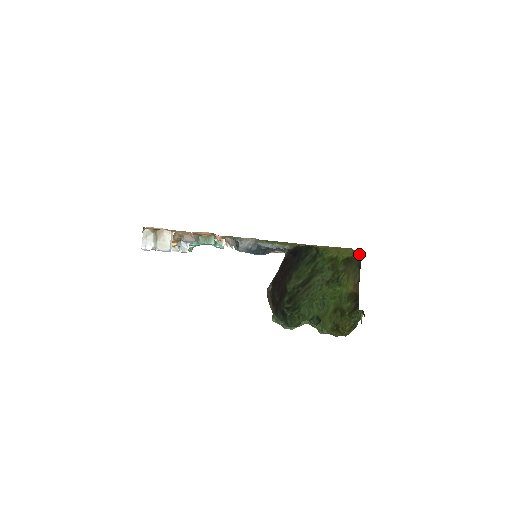
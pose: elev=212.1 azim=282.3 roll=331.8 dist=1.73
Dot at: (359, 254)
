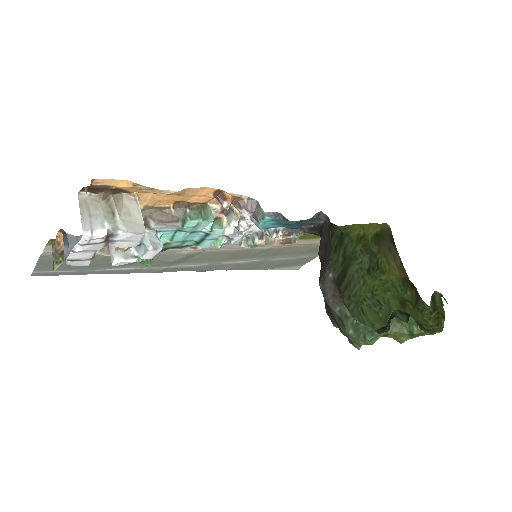
Dot at: (386, 226)
